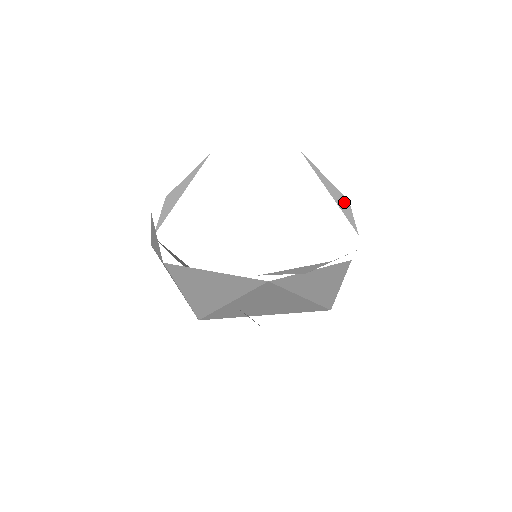
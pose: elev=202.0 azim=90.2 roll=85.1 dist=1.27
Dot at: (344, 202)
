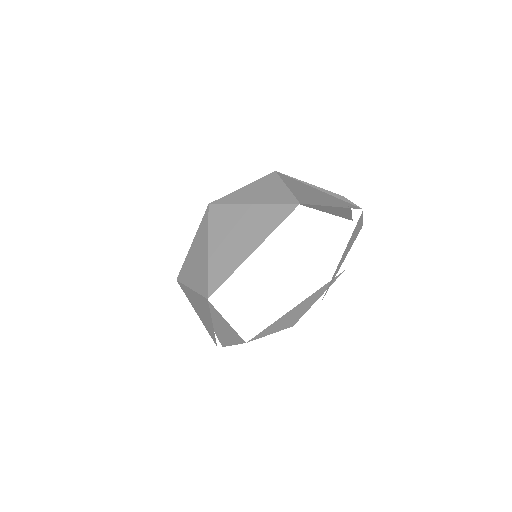
Dot at: occluded
